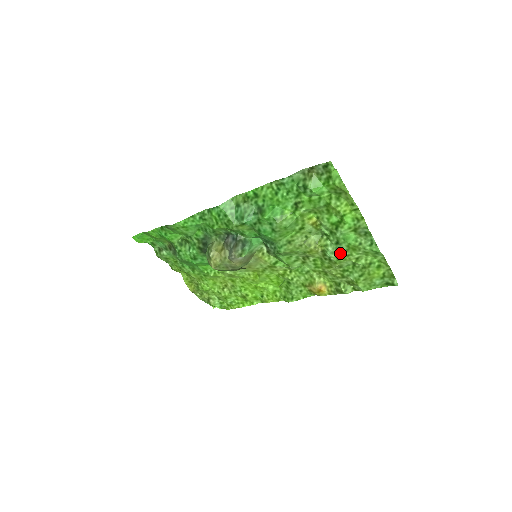
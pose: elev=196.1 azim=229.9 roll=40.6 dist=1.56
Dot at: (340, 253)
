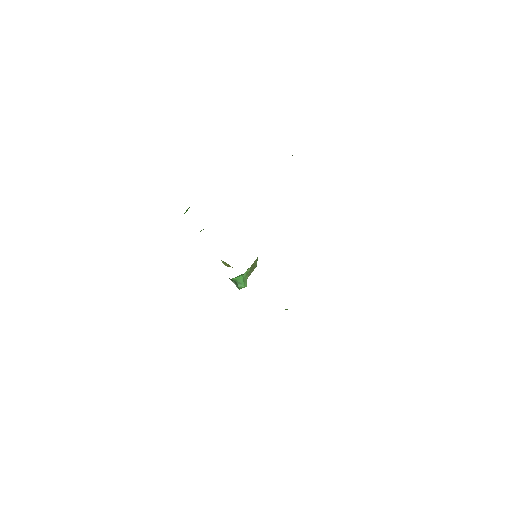
Dot at: occluded
